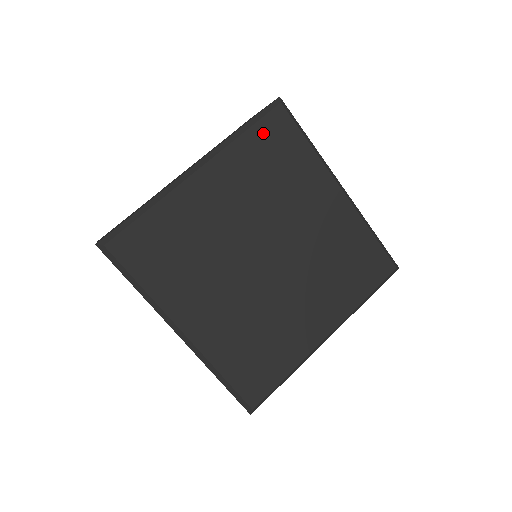
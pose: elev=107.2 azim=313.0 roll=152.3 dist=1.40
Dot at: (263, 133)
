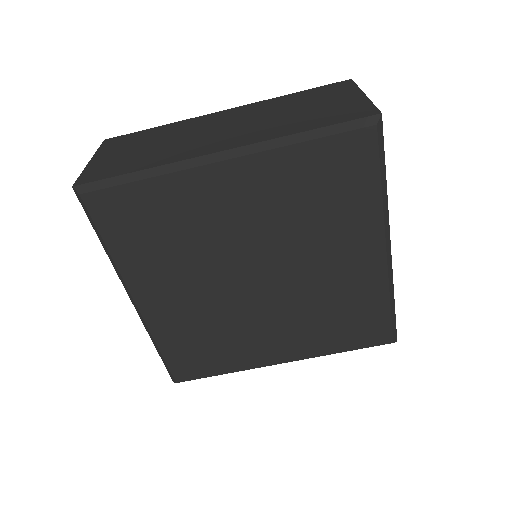
Dot at: (330, 152)
